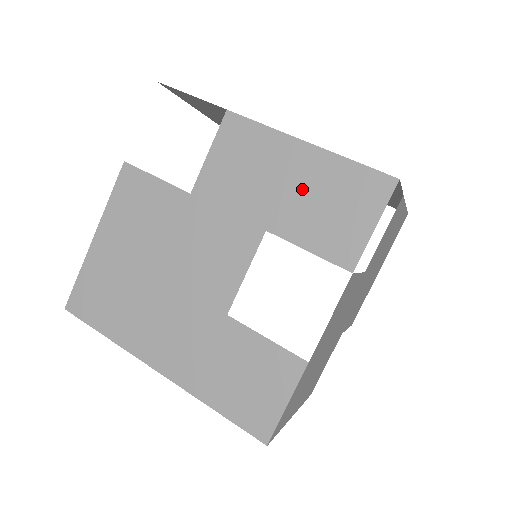
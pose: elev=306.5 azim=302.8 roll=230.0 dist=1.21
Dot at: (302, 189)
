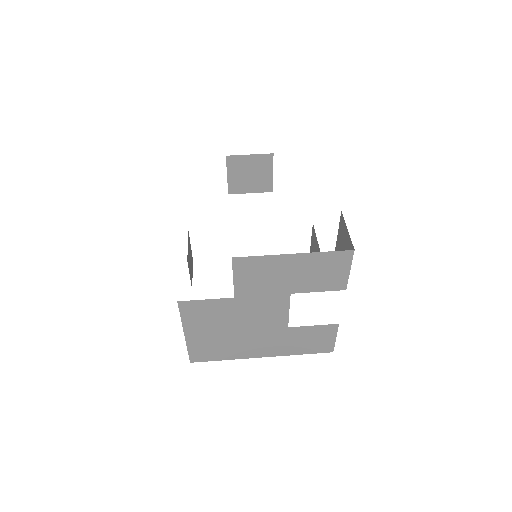
Dot at: (302, 272)
